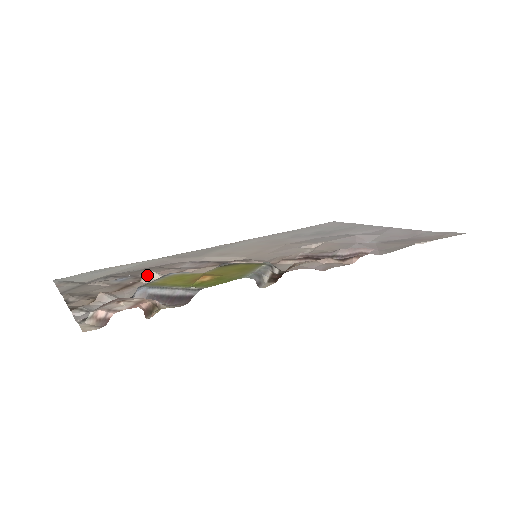
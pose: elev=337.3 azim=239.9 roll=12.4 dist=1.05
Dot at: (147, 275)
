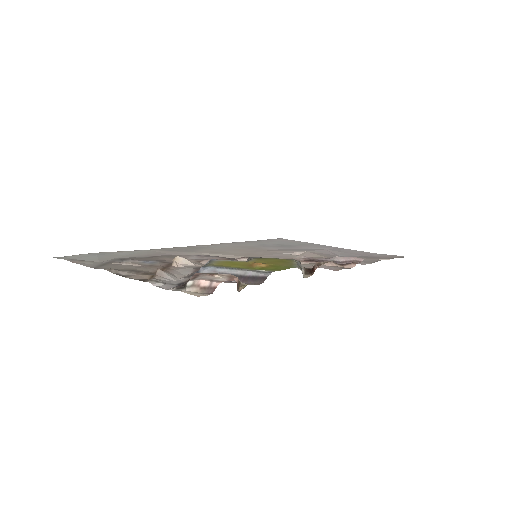
Dot at: (178, 260)
